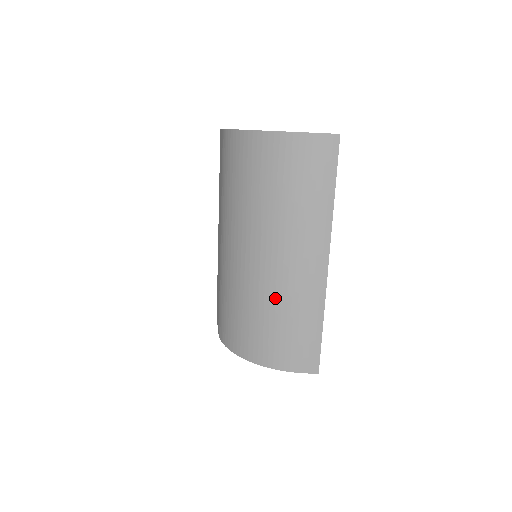
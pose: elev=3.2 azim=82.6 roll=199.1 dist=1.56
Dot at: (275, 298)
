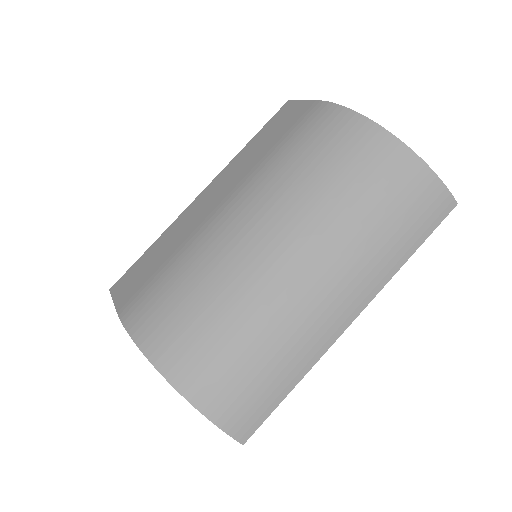
Dot at: (270, 321)
